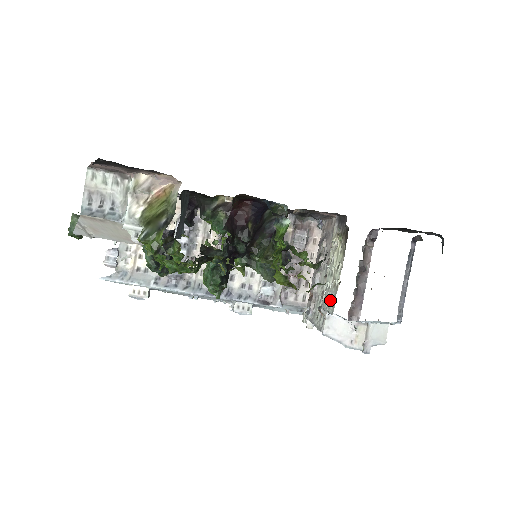
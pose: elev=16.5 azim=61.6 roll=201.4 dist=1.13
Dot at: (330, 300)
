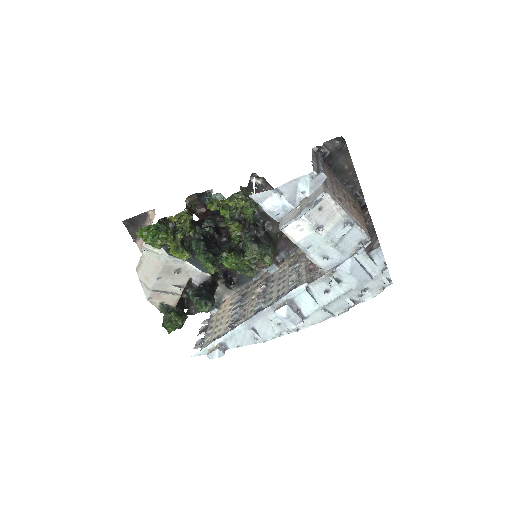
Dot at: occluded
